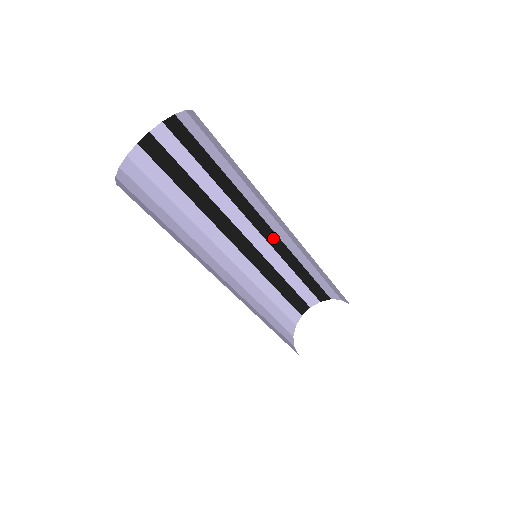
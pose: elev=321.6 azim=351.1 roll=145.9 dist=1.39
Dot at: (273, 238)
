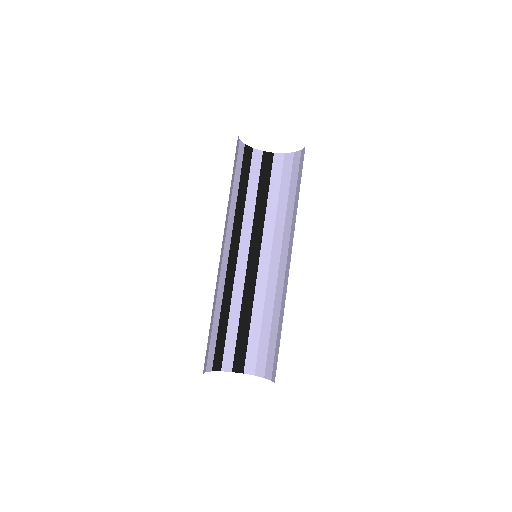
Dot at: (252, 276)
